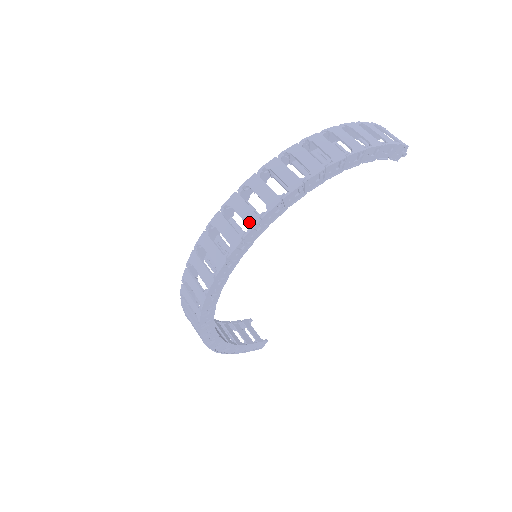
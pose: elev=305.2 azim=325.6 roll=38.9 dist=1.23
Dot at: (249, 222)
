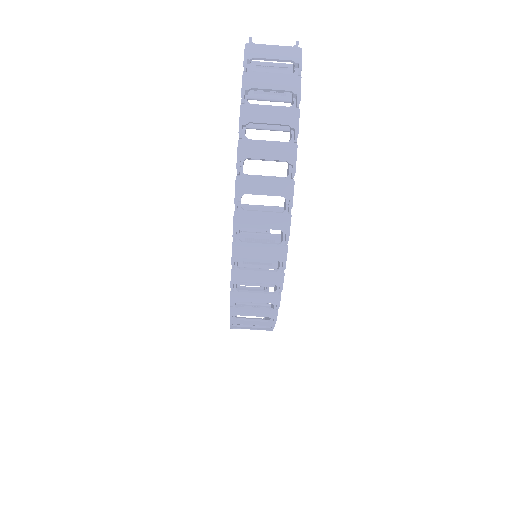
Dot at: (272, 302)
